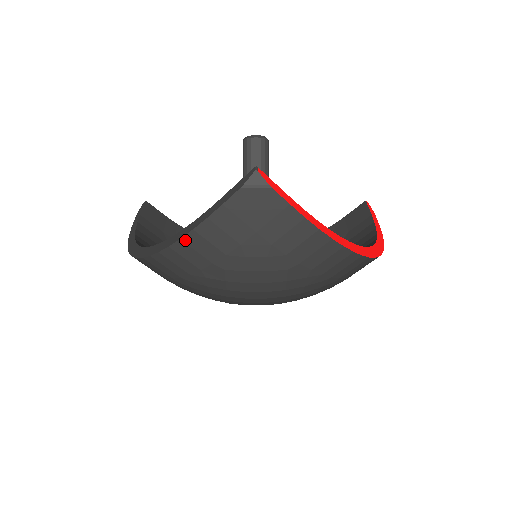
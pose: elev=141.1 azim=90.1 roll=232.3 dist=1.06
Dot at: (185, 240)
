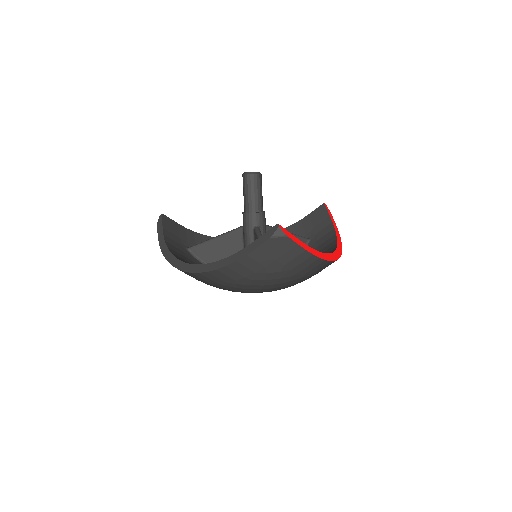
Dot at: (229, 266)
